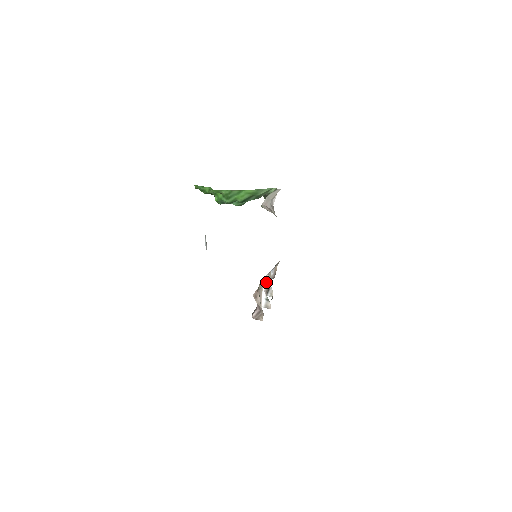
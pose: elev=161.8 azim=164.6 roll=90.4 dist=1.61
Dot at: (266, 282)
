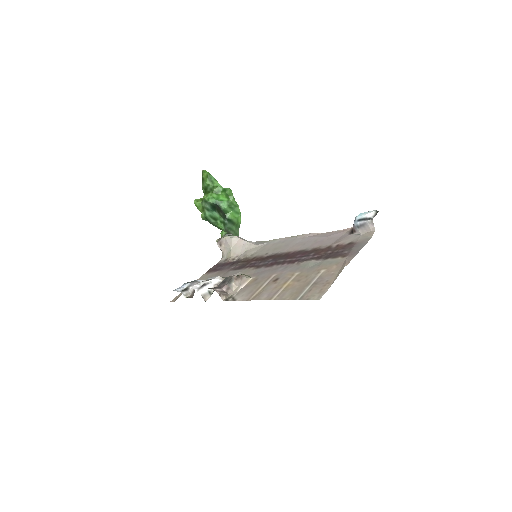
Dot at: (221, 280)
